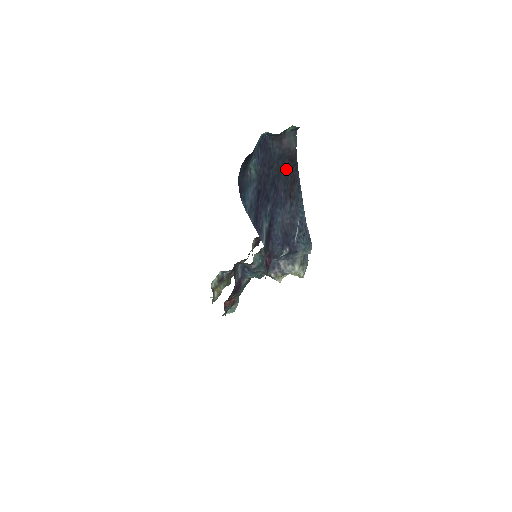
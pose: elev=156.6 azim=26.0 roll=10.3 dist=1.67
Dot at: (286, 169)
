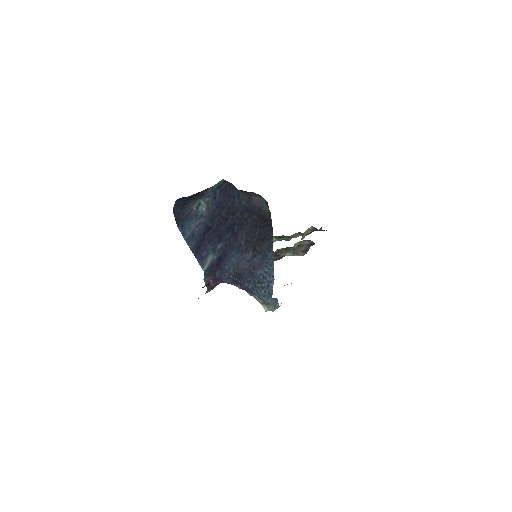
Dot at: (254, 223)
